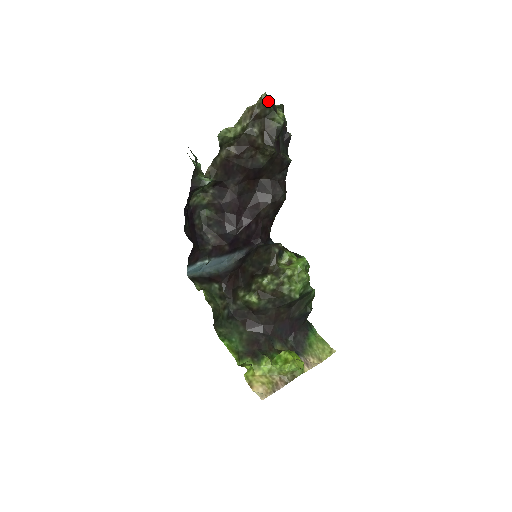
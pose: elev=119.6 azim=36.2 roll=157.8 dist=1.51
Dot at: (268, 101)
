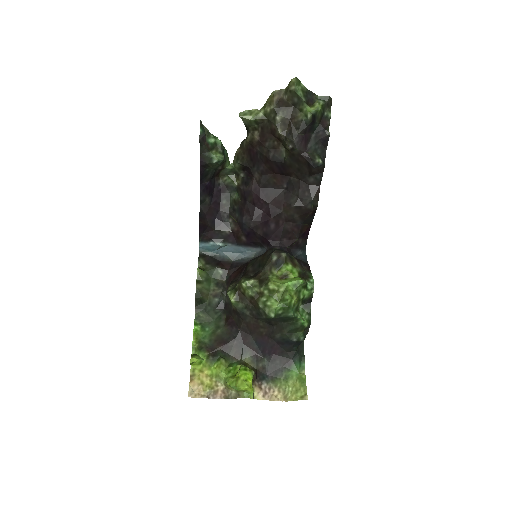
Dot at: (297, 87)
